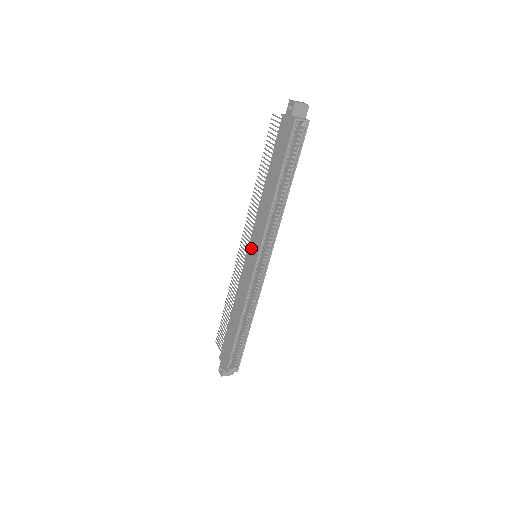
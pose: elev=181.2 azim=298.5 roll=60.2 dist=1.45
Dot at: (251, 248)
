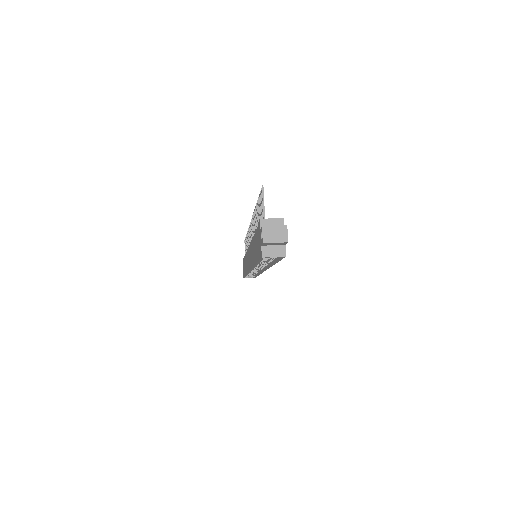
Dot at: (249, 254)
